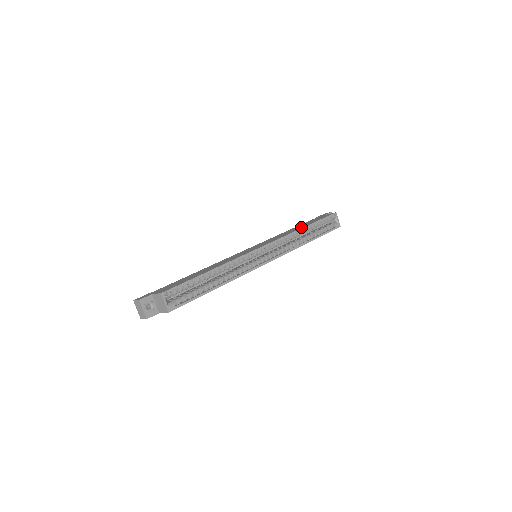
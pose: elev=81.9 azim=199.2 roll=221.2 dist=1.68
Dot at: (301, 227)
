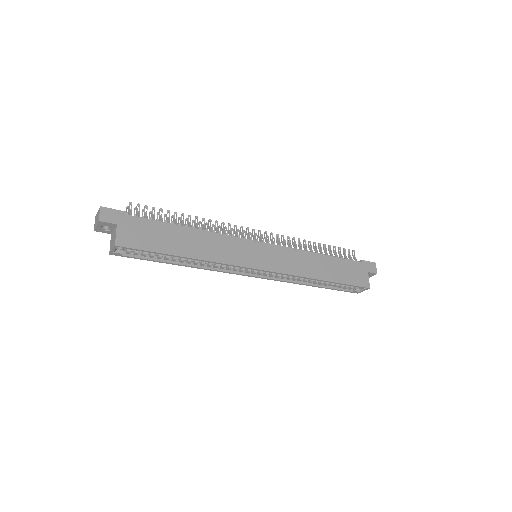
Dot at: (323, 275)
